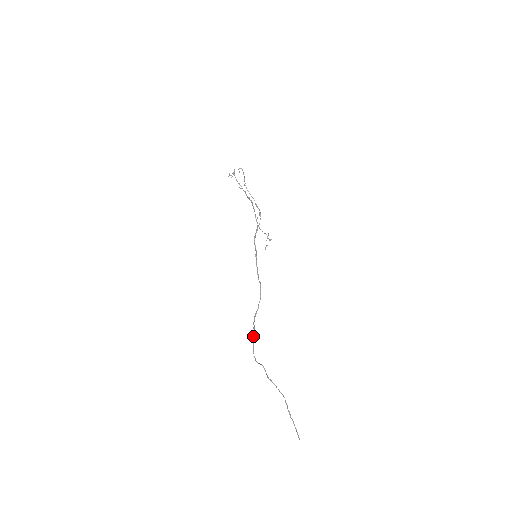
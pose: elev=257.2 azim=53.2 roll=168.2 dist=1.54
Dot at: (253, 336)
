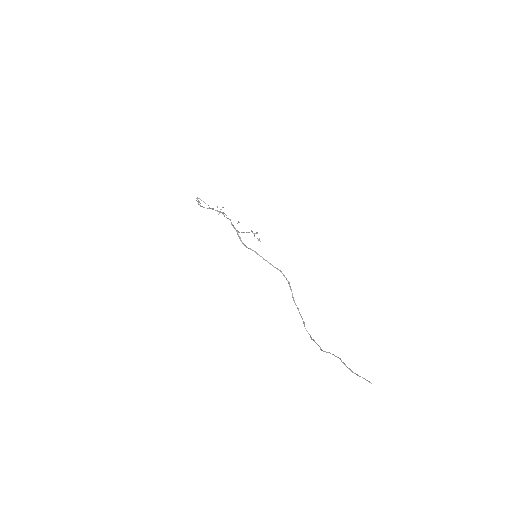
Dot at: (301, 316)
